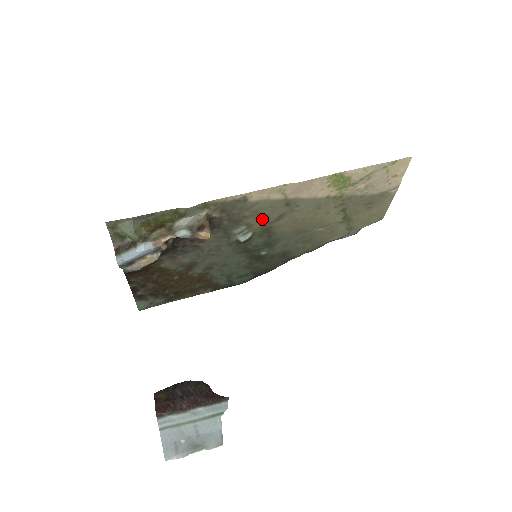
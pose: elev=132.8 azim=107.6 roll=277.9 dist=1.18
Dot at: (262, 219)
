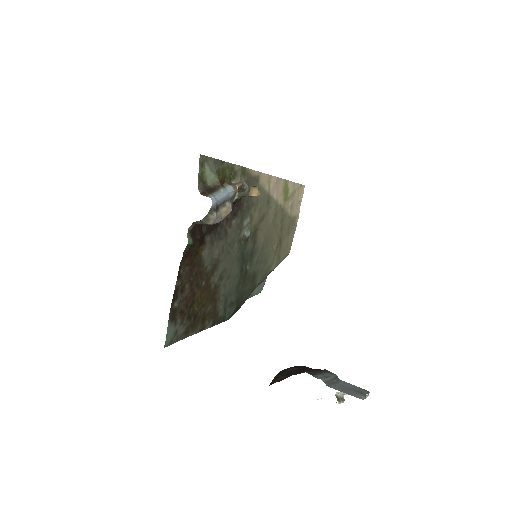
Dot at: (257, 214)
